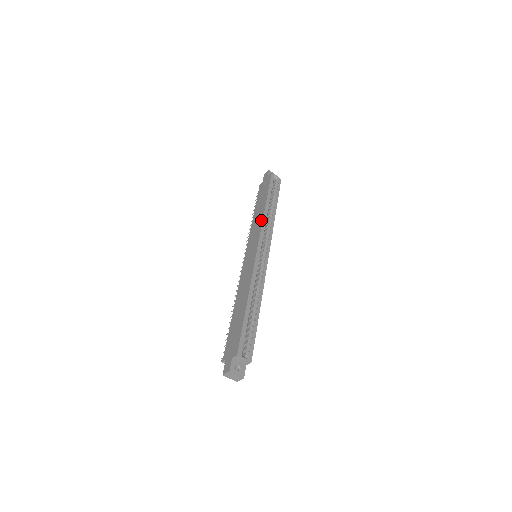
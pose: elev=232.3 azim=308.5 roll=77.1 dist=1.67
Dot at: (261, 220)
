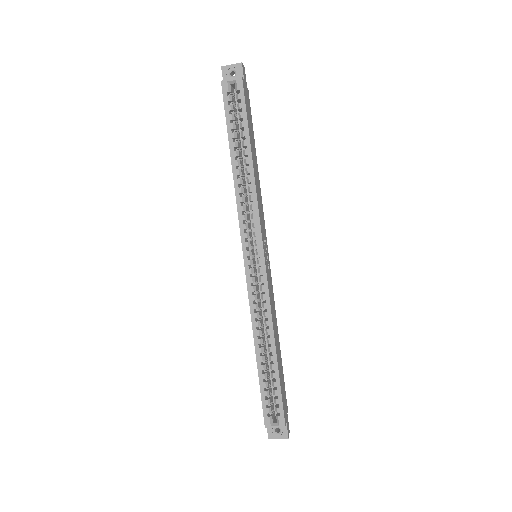
Dot at: (236, 200)
